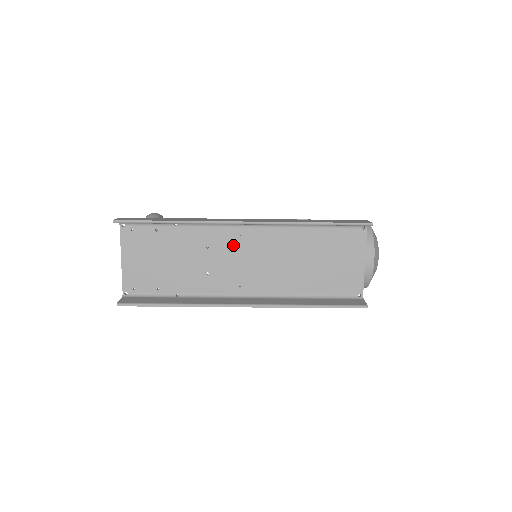
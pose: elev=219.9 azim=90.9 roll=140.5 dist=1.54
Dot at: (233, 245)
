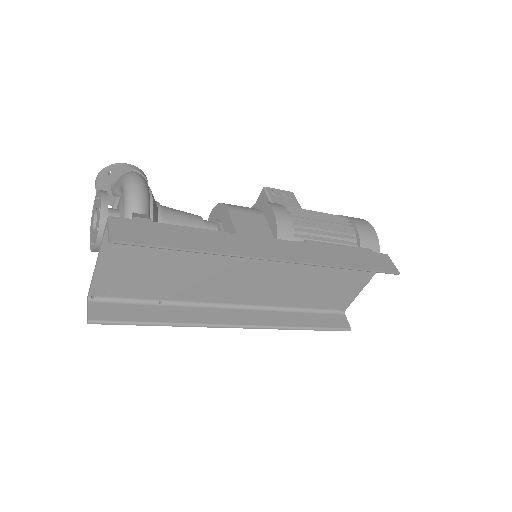
Dot at: (247, 263)
